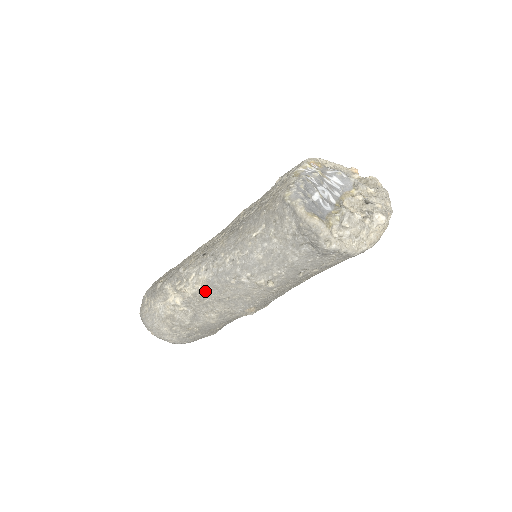
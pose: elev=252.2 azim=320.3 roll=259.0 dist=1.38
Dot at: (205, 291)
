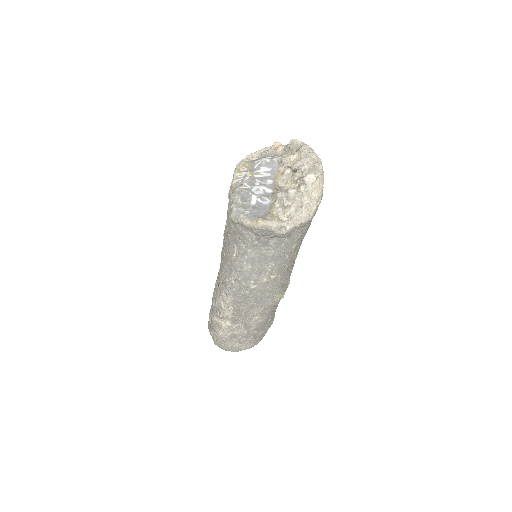
Dot at: (237, 308)
